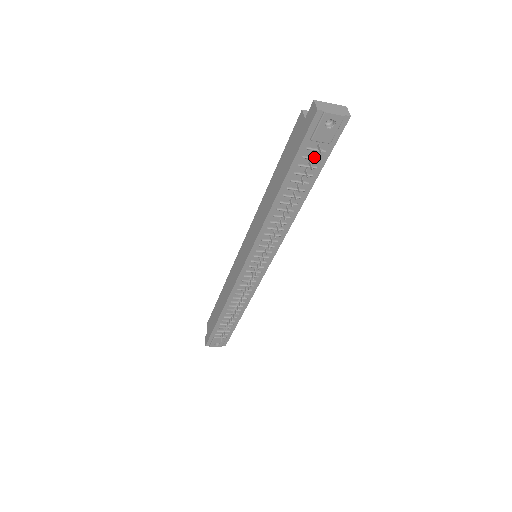
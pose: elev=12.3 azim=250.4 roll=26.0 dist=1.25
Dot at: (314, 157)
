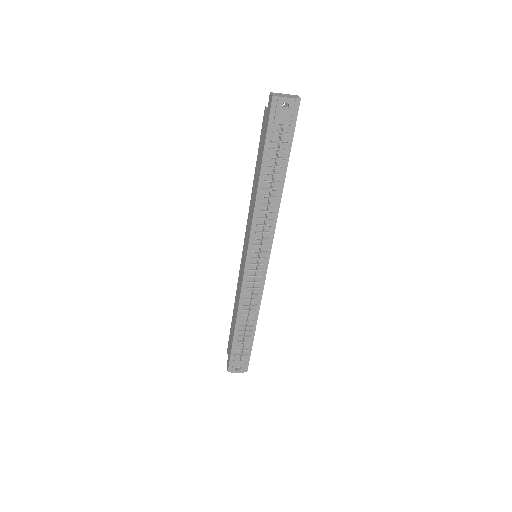
Dot at: (280, 138)
